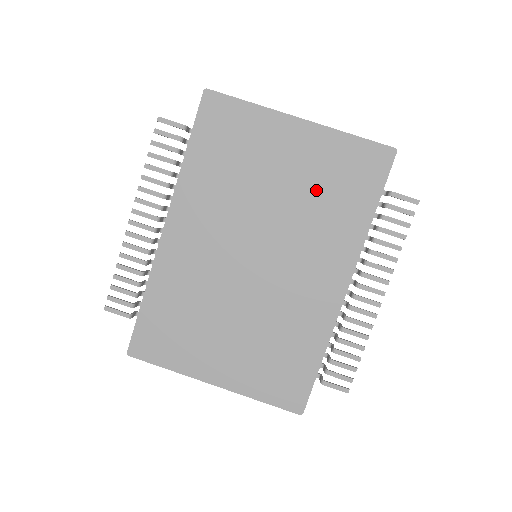
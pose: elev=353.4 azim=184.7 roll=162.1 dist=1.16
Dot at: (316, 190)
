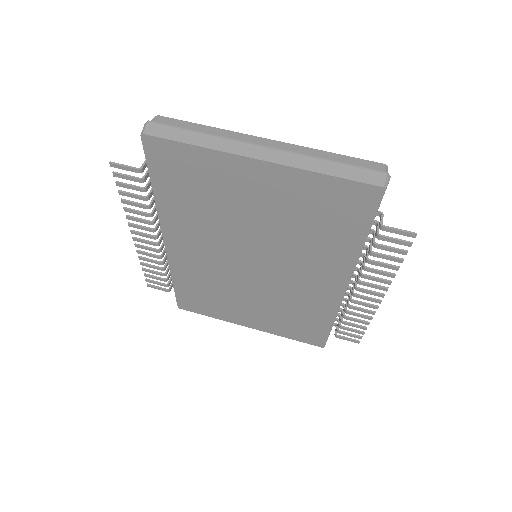
Dot at: (296, 222)
